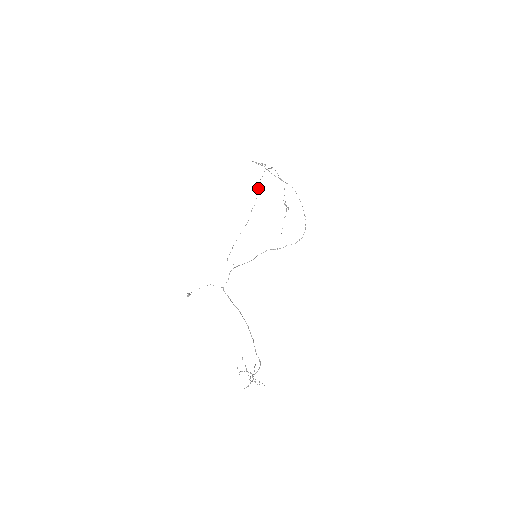
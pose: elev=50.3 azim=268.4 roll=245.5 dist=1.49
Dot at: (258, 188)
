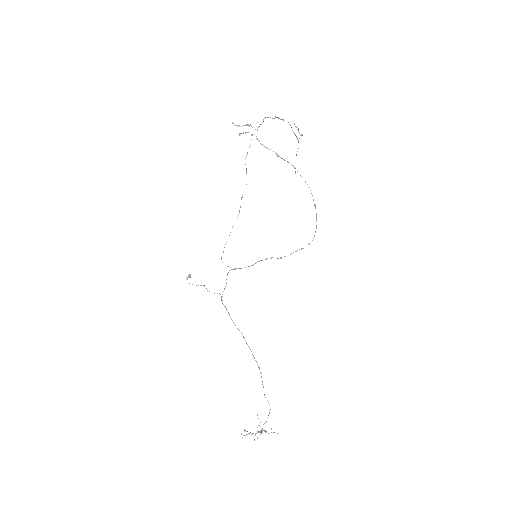
Dot at: occluded
